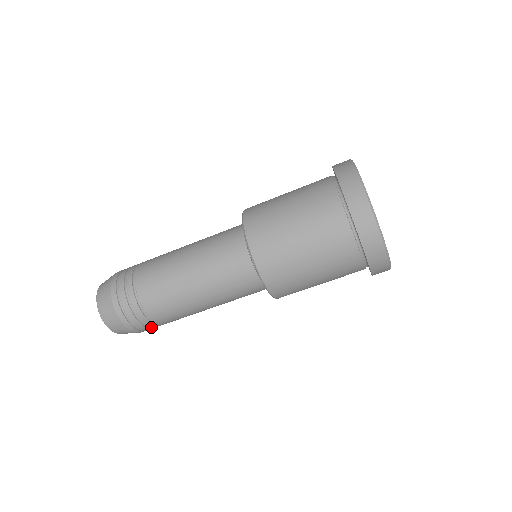
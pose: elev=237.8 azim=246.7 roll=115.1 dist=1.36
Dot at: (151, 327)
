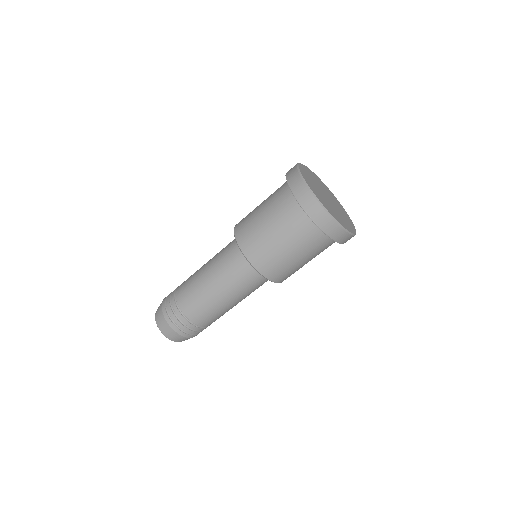
Dot at: (193, 330)
